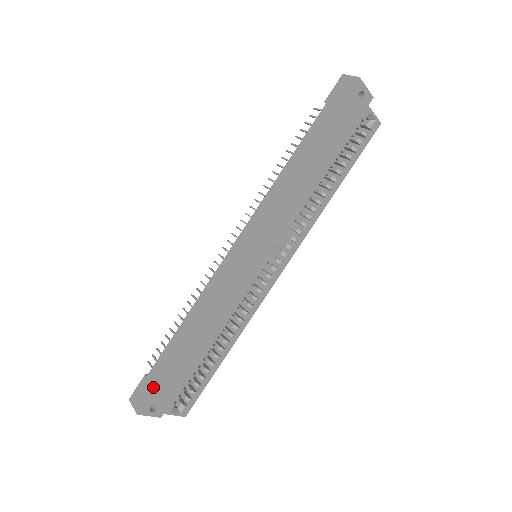
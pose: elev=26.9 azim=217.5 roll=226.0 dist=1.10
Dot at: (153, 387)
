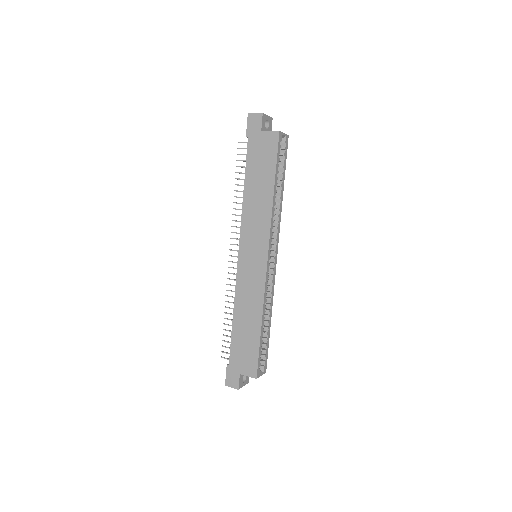
Dot at: (239, 369)
